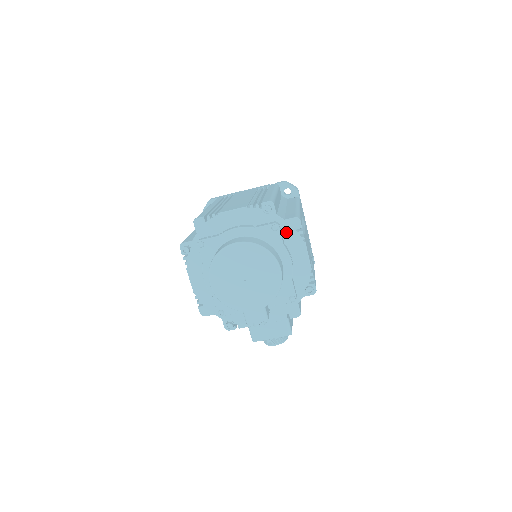
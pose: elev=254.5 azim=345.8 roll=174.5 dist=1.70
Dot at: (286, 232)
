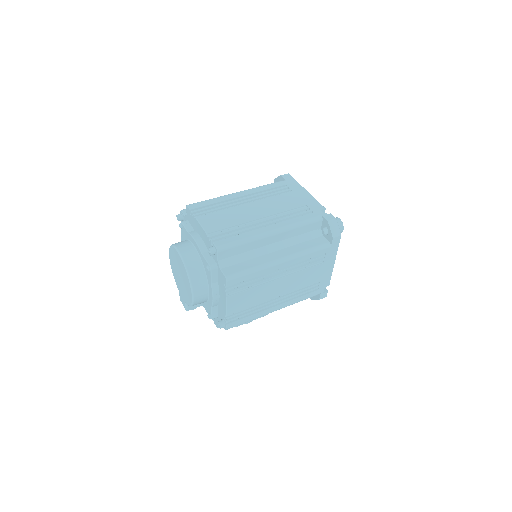
Dot at: (220, 277)
